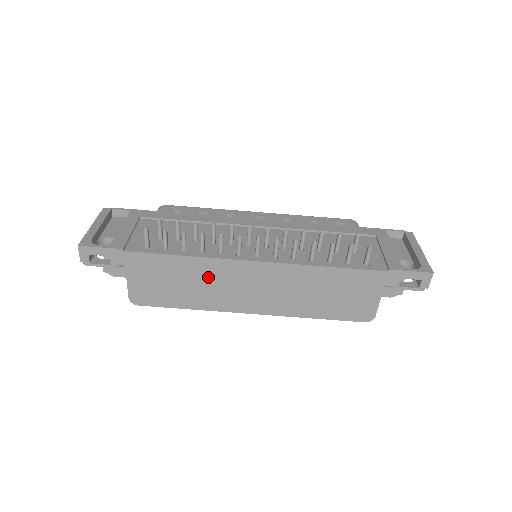
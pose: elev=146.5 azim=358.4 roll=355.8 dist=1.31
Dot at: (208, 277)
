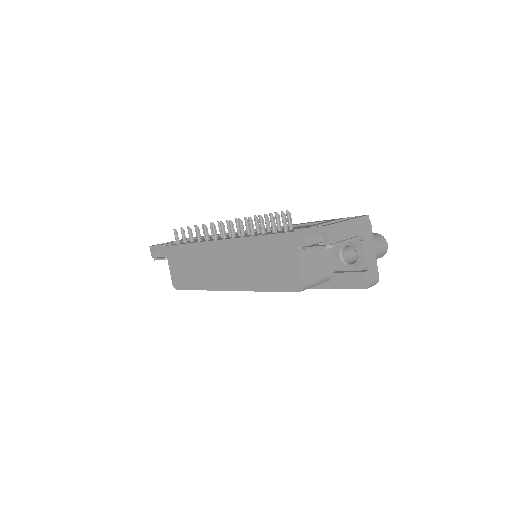
Dot at: (201, 259)
